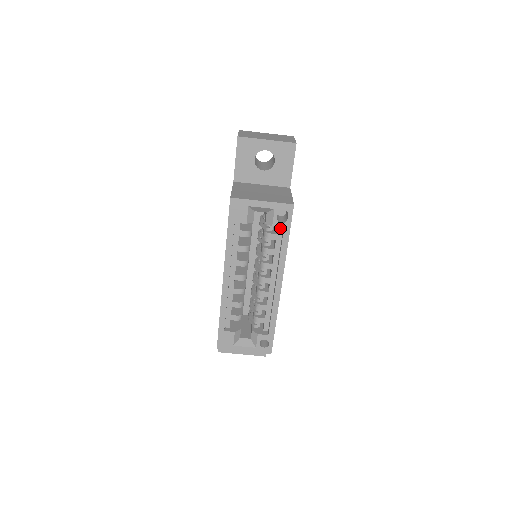
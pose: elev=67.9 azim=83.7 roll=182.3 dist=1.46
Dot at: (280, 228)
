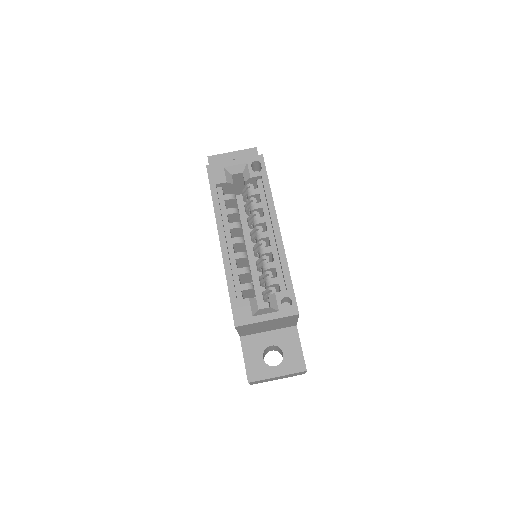
Dot at: (259, 182)
